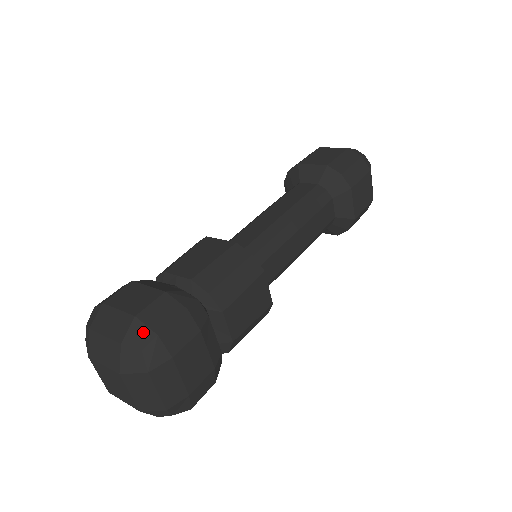
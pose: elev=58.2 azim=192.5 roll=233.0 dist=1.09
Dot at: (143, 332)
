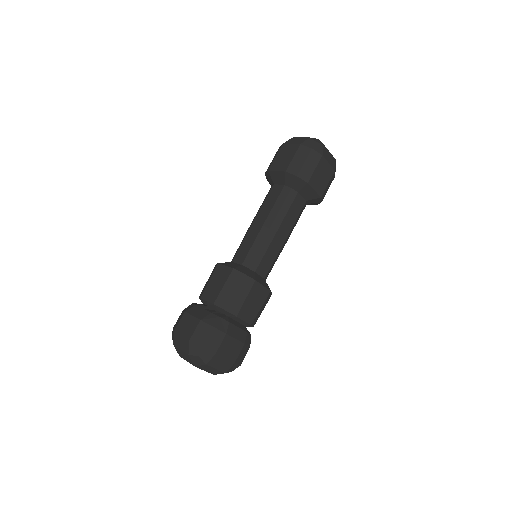
Dot at: (196, 347)
